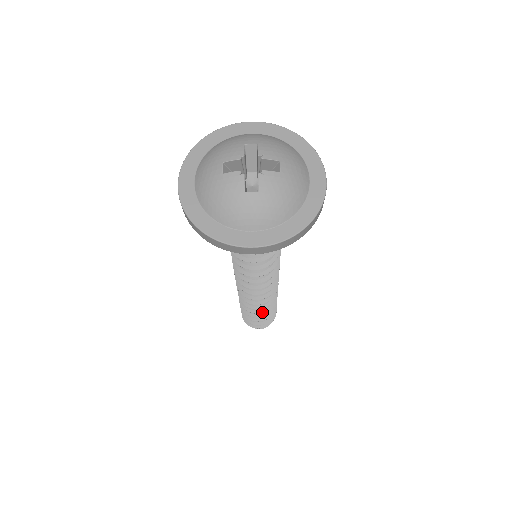
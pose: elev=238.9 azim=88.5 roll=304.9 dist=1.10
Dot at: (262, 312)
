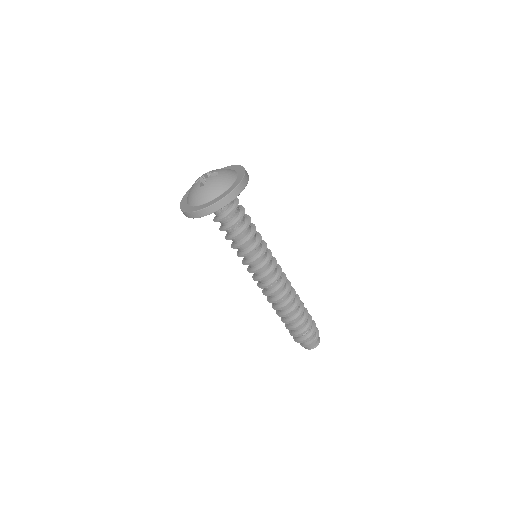
Dot at: (289, 314)
